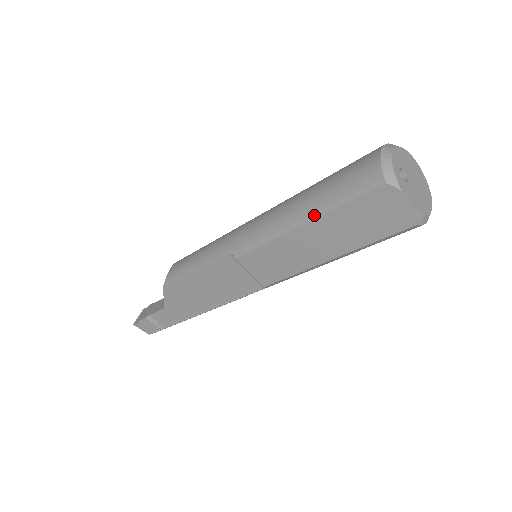
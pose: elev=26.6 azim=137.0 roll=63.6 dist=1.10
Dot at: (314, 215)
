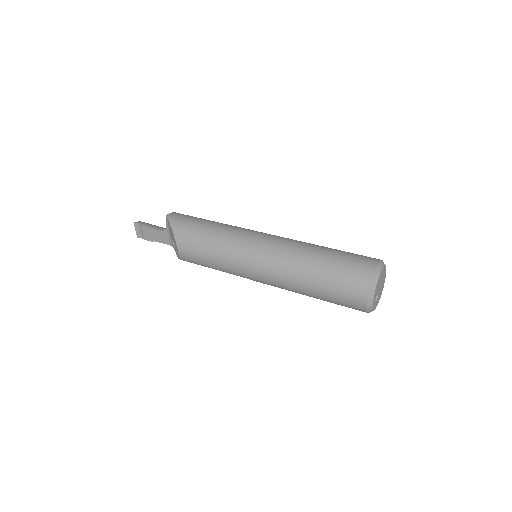
Dot at: occluded
